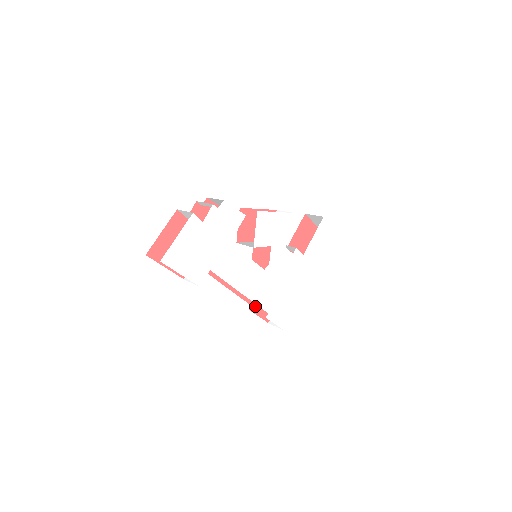
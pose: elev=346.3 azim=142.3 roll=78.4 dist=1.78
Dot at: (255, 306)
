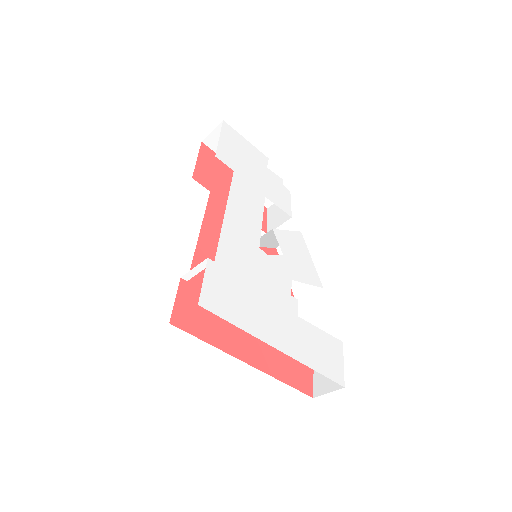
Dot at: (188, 289)
